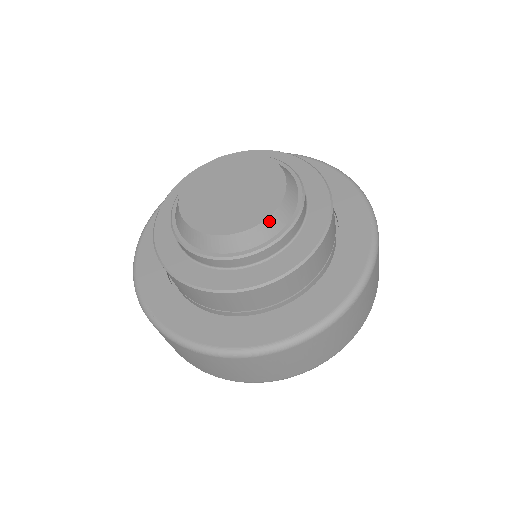
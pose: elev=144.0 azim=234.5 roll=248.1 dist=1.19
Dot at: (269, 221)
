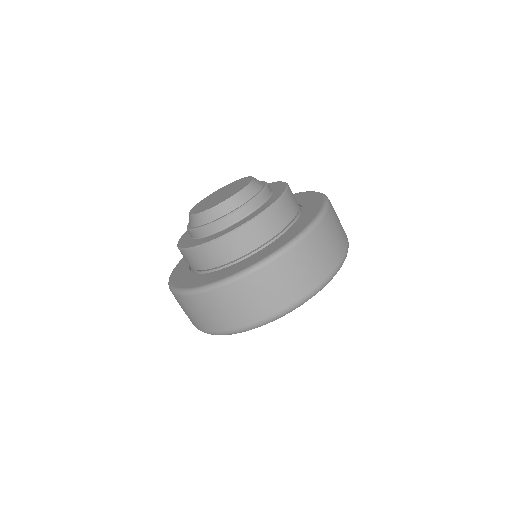
Dot at: (232, 199)
